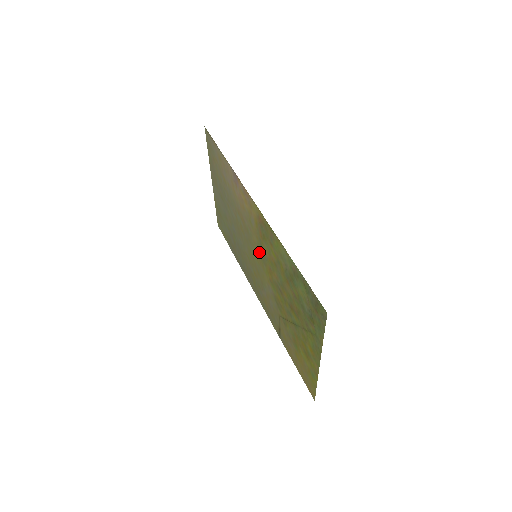
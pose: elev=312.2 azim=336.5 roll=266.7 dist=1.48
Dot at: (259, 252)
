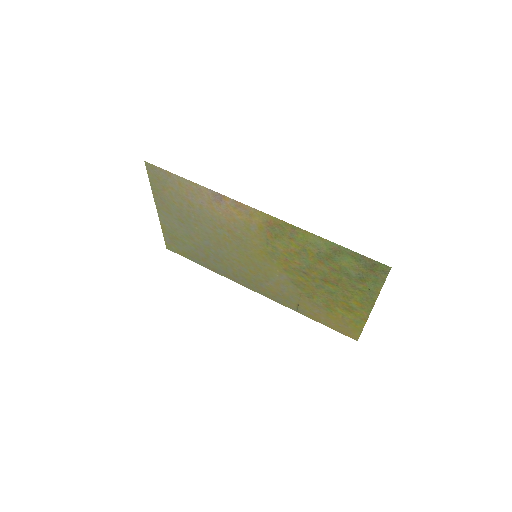
Dot at: (264, 251)
